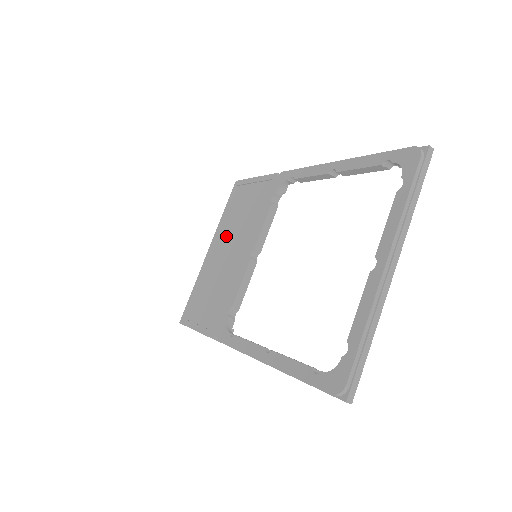
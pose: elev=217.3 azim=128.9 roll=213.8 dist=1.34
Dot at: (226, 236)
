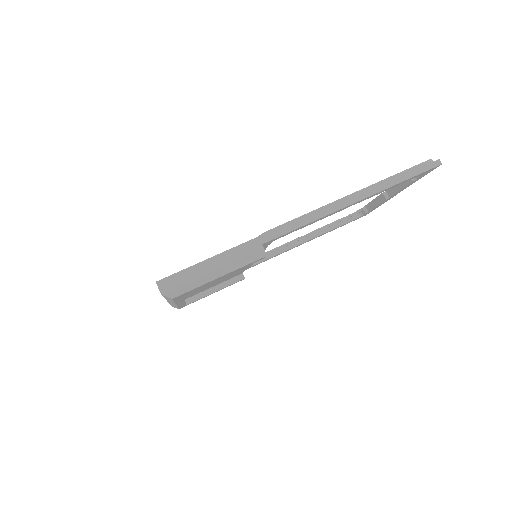
Dot at: occluded
